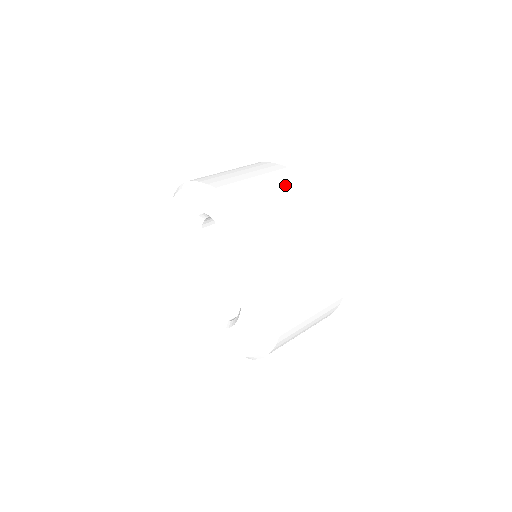
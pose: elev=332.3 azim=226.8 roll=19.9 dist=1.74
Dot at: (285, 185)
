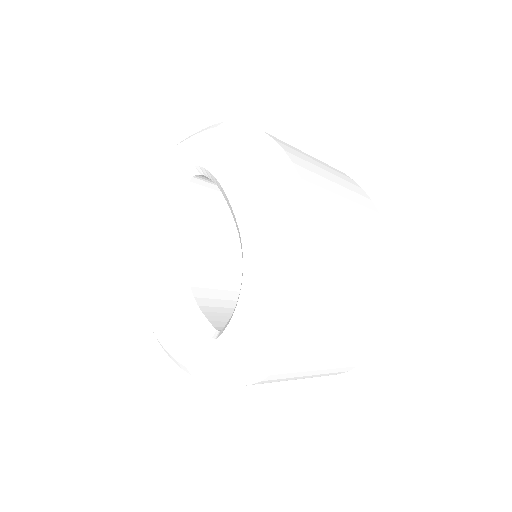
Dot at: occluded
